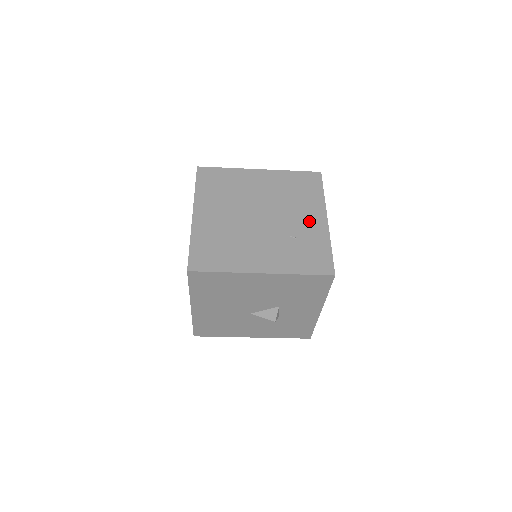
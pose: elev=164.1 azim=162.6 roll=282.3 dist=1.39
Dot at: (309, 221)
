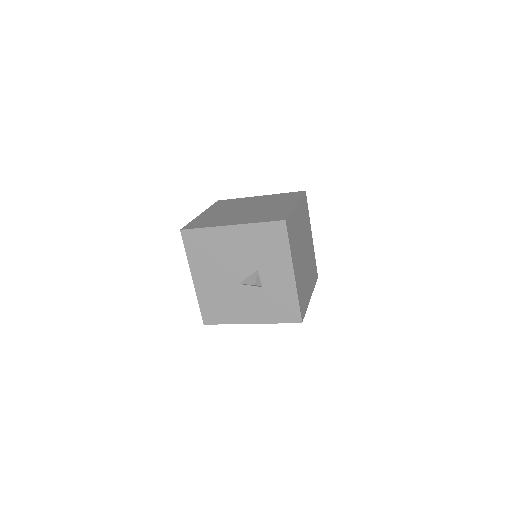
Dot at: (281, 206)
